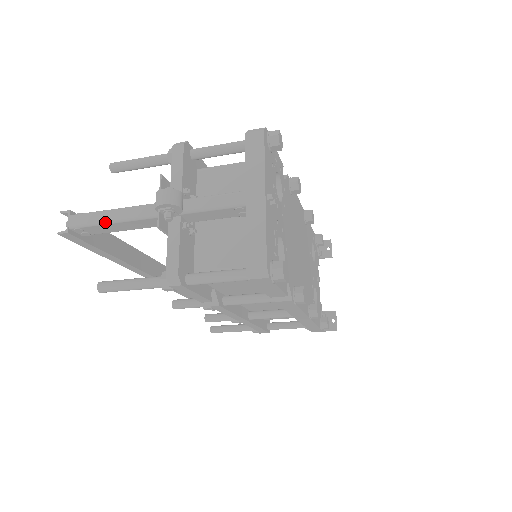
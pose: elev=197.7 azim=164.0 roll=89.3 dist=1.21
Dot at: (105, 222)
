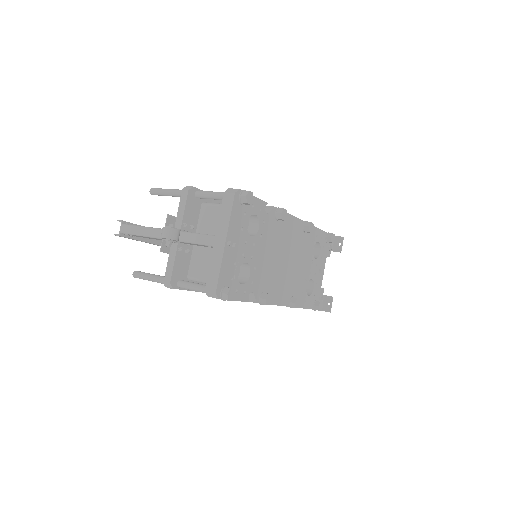
Dot at: (139, 235)
